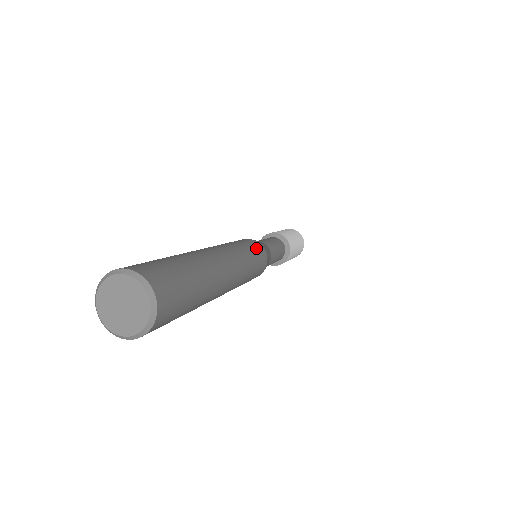
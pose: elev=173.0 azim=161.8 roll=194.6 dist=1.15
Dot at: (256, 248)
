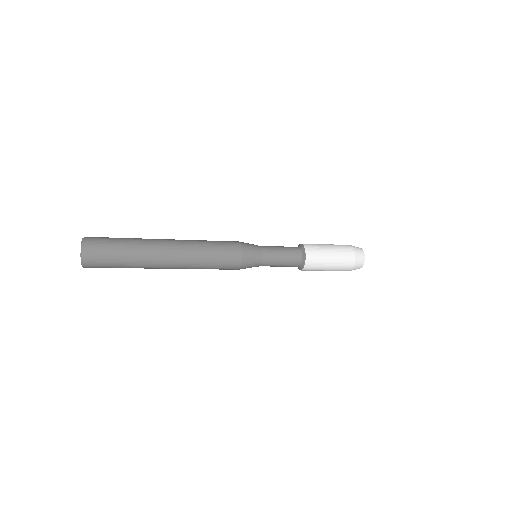
Dot at: (228, 255)
